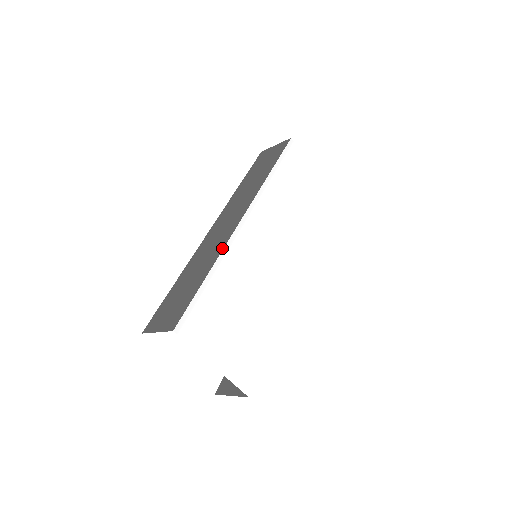
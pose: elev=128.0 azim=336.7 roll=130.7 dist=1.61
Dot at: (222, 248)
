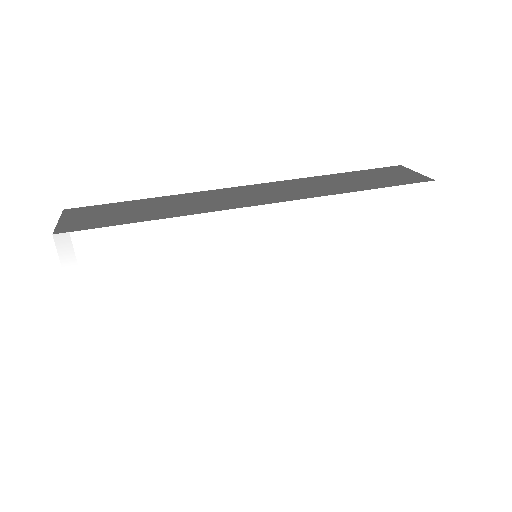
Dot at: (199, 212)
